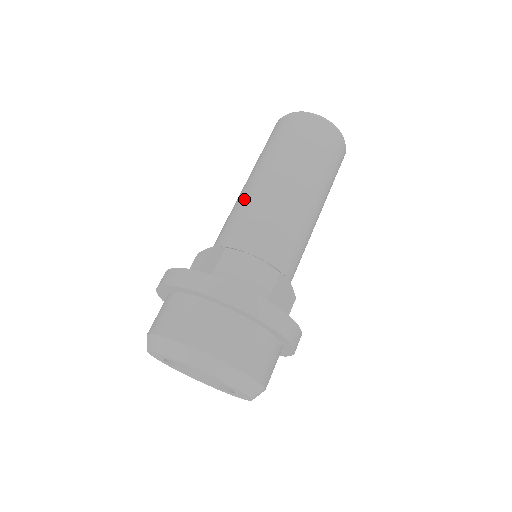
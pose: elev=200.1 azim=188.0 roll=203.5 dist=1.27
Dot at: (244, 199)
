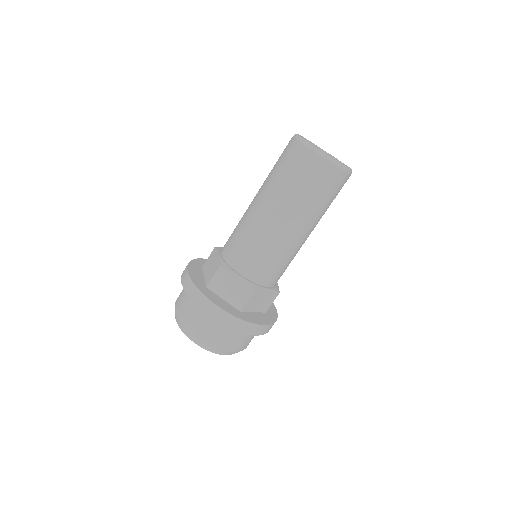
Dot at: (245, 220)
